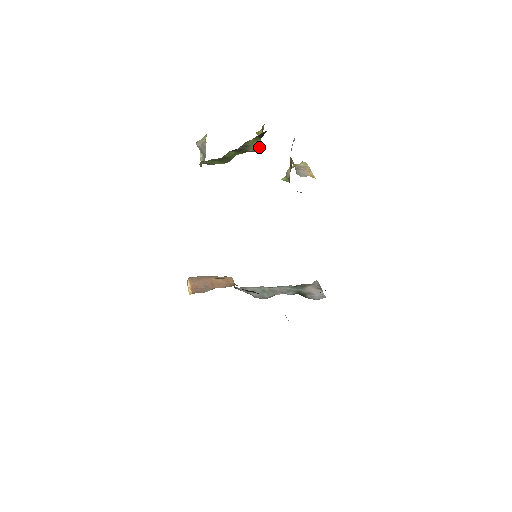
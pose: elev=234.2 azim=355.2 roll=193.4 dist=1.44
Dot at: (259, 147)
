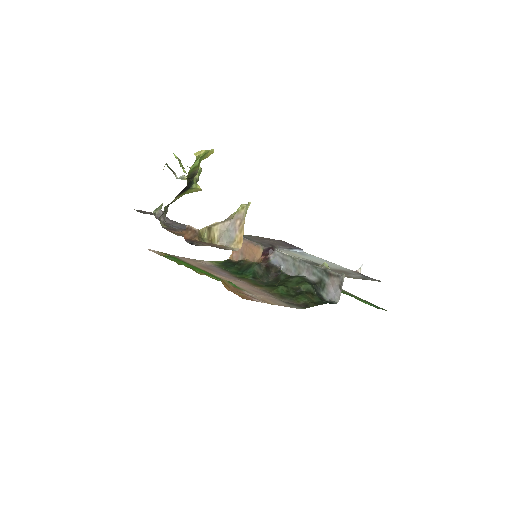
Dot at: (198, 189)
